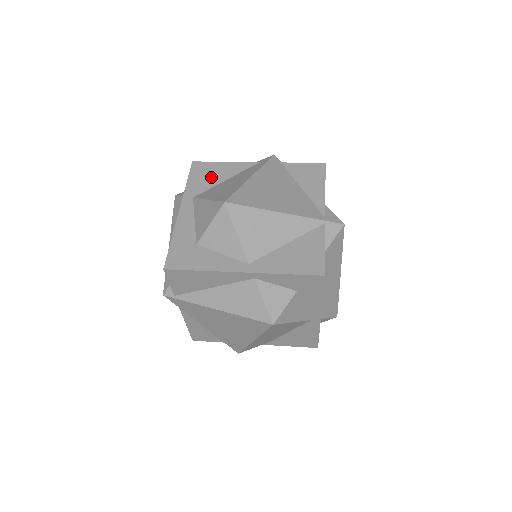
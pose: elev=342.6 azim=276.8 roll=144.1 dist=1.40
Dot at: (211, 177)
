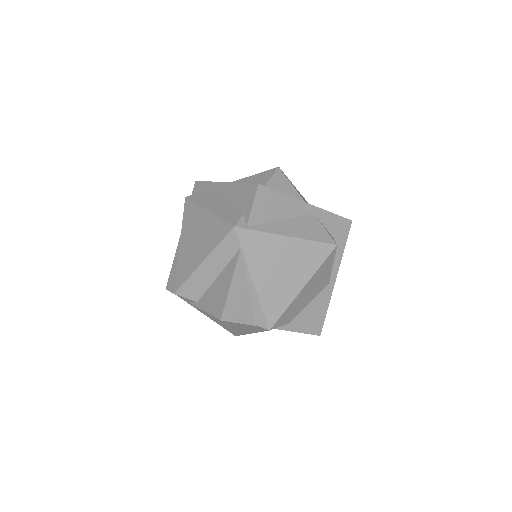
Dot at: occluded
